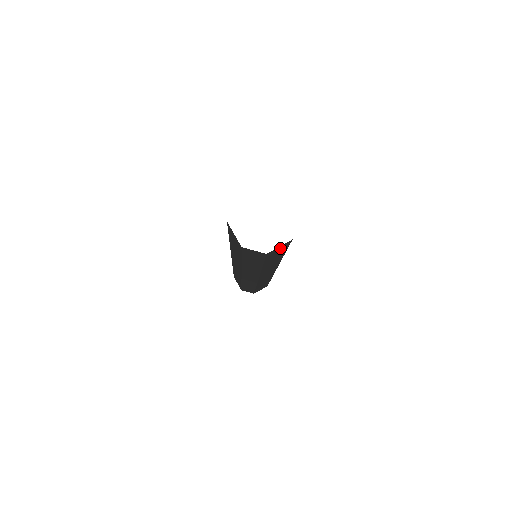
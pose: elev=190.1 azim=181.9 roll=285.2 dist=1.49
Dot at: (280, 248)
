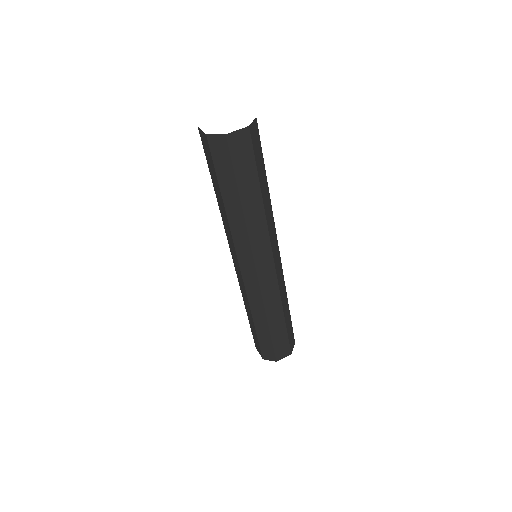
Dot at: (242, 142)
